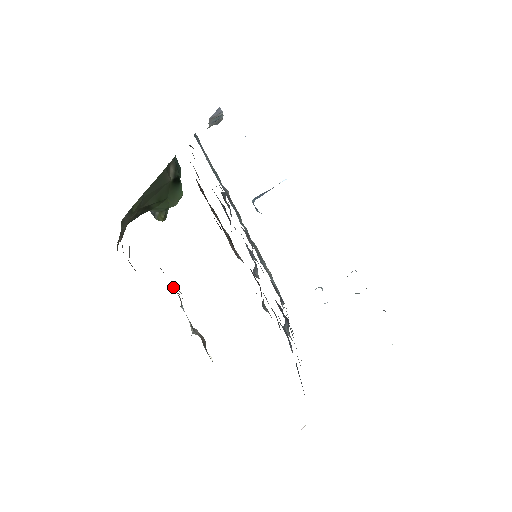
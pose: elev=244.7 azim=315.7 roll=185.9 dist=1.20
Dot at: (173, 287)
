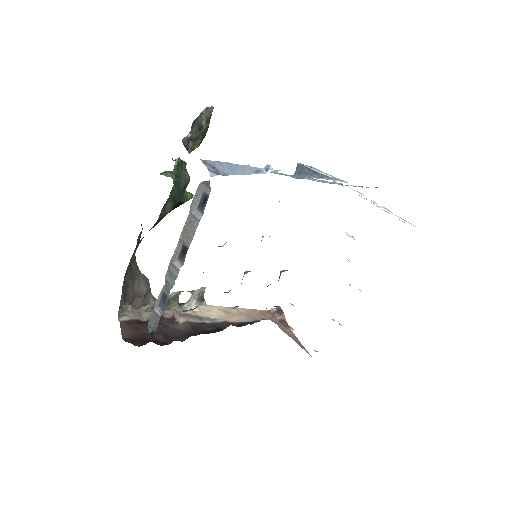
Dot at: (167, 302)
